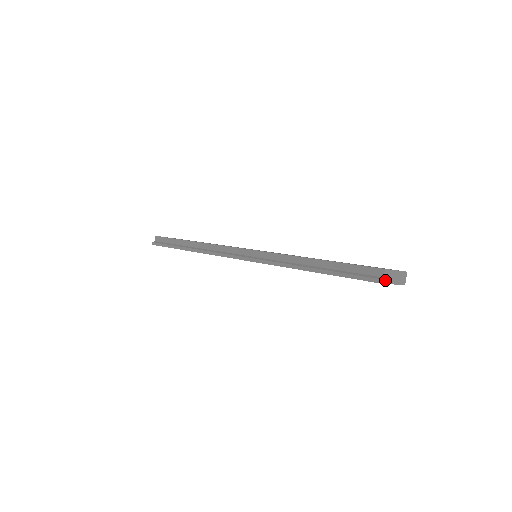
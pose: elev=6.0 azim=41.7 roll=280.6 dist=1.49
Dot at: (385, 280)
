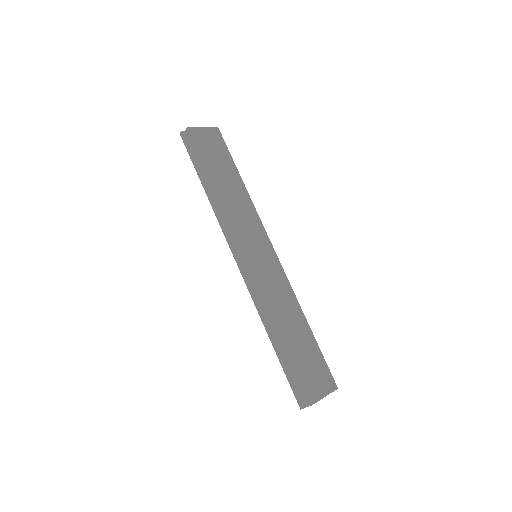
Dot at: (308, 405)
